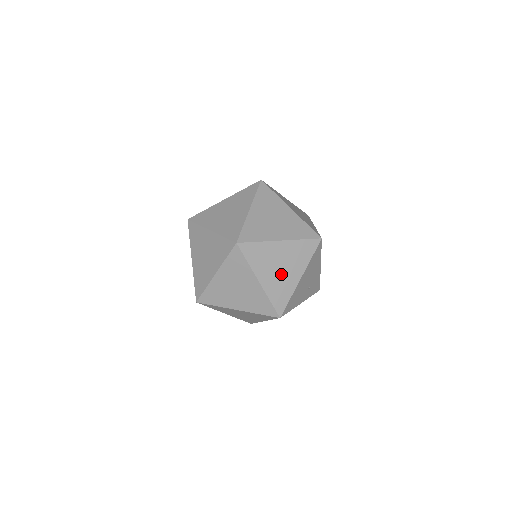
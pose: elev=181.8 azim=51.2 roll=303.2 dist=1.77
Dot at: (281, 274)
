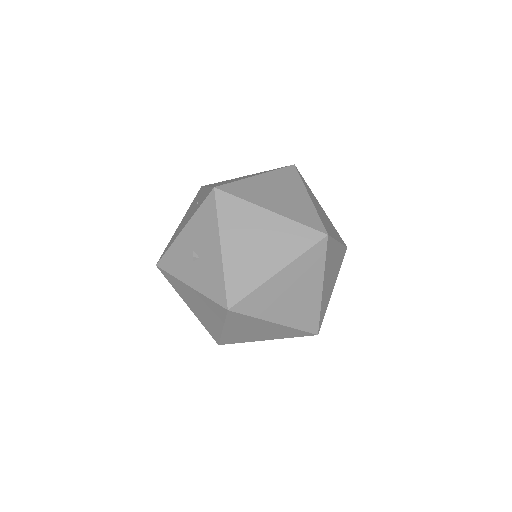
Dot at: (330, 281)
